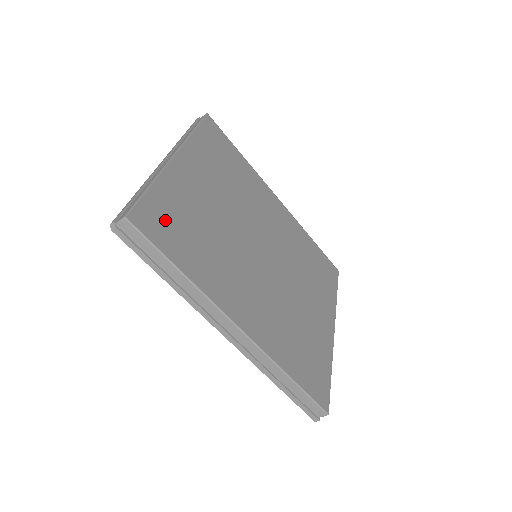
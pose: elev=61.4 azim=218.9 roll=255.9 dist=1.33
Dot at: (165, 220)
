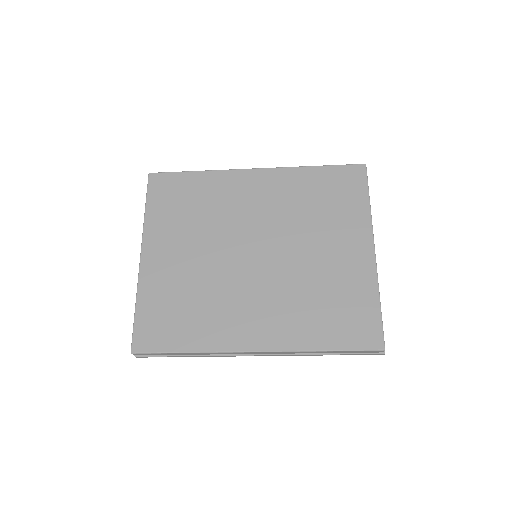
Dot at: (157, 324)
